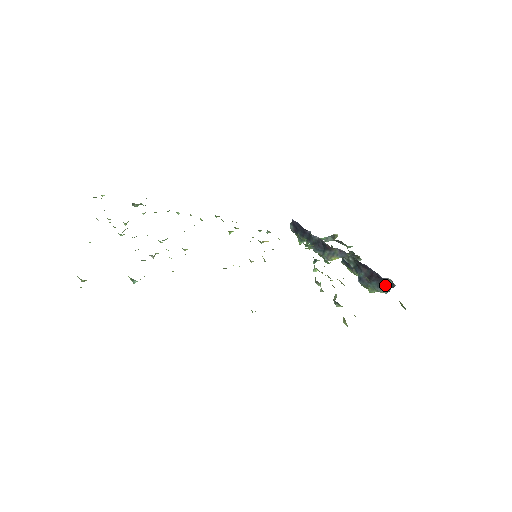
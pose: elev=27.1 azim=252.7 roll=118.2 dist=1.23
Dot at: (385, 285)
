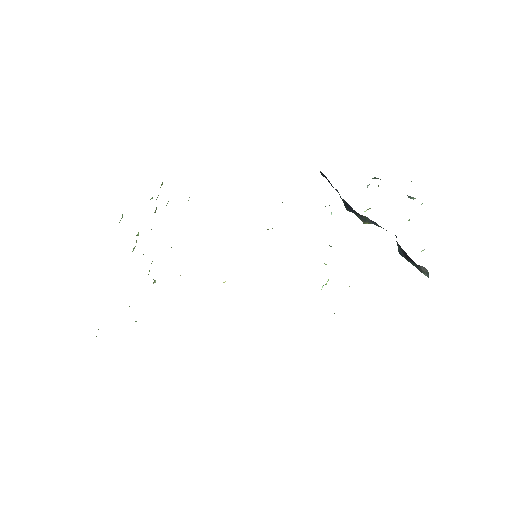
Dot at: (422, 270)
